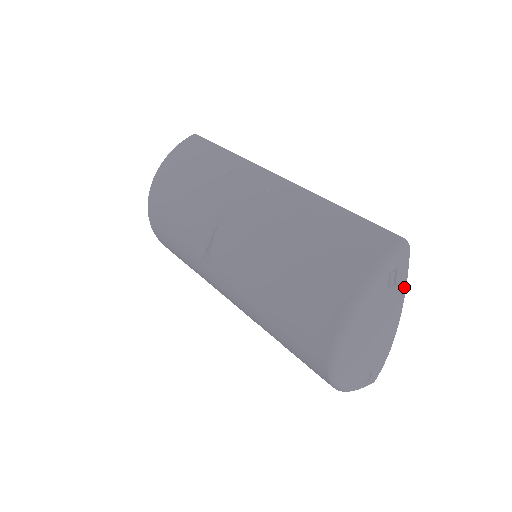
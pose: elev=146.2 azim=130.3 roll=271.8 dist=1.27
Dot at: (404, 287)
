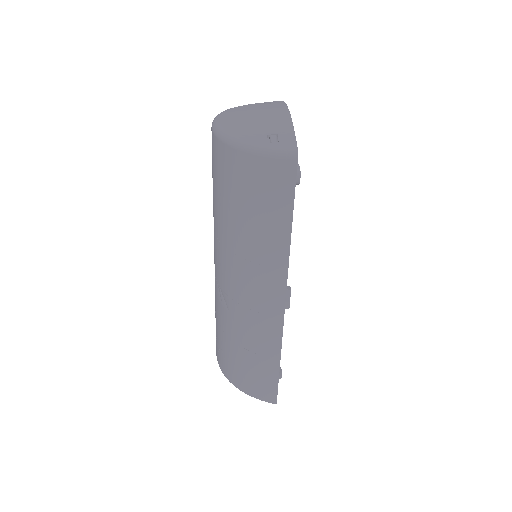
Dot at: (283, 104)
